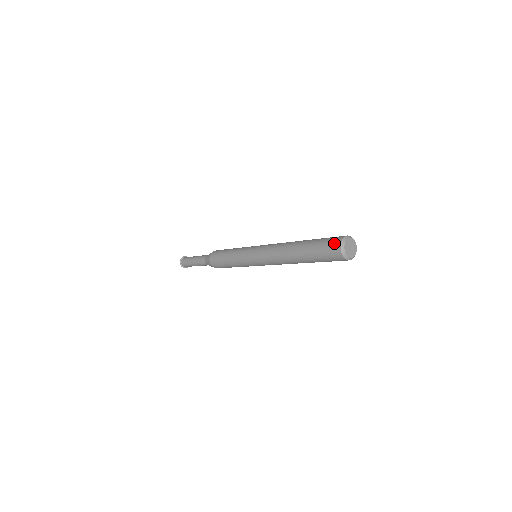
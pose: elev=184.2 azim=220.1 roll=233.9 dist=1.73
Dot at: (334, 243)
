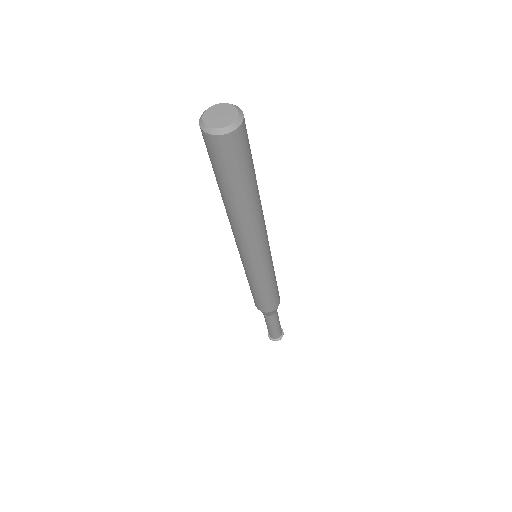
Dot at: occluded
